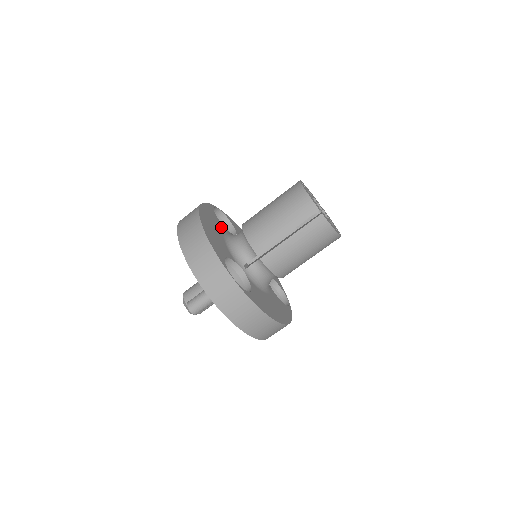
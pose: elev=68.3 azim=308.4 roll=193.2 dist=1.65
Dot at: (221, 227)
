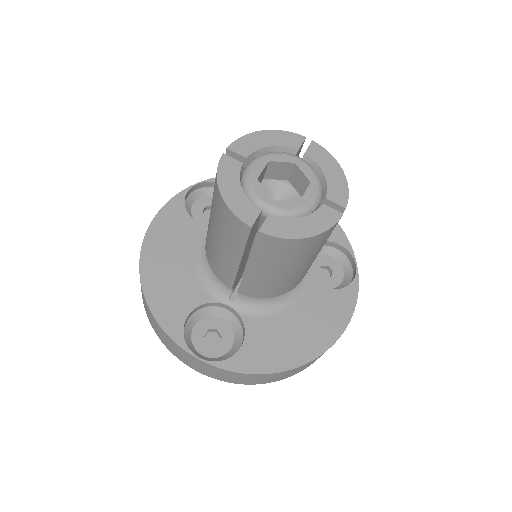
Dot at: (195, 234)
